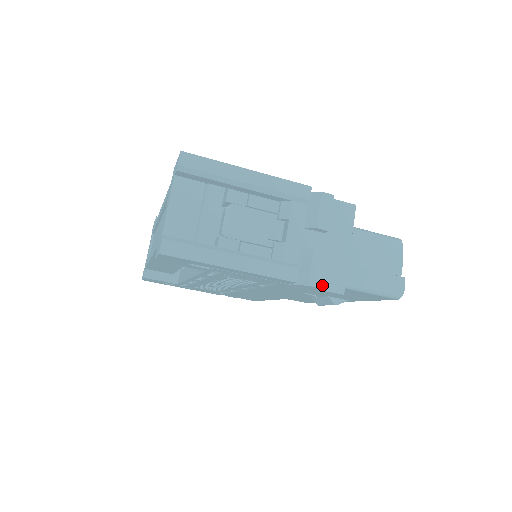
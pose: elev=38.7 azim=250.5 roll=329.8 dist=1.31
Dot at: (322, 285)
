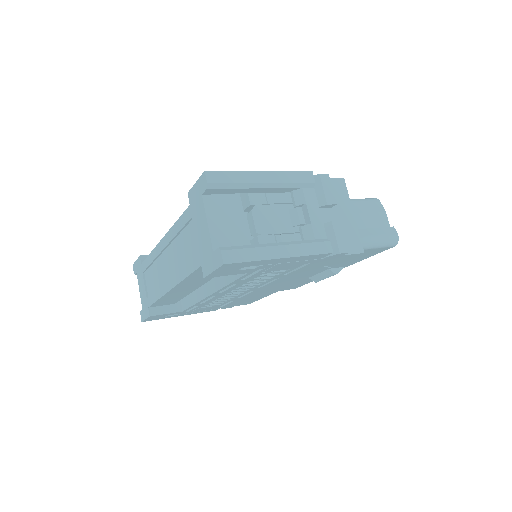
Dot at: occluded
